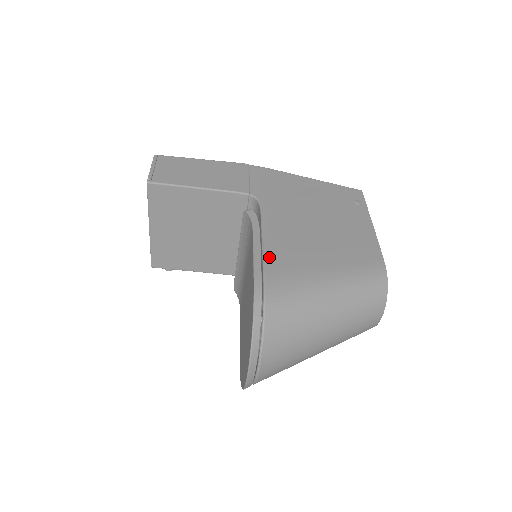
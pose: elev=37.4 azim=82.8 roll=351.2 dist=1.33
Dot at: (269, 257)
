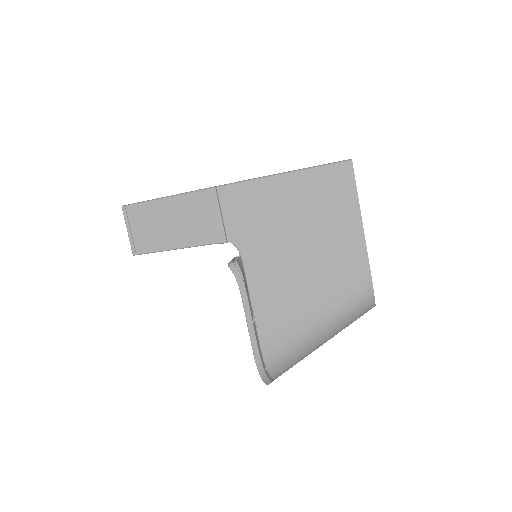
Dot at: (260, 322)
